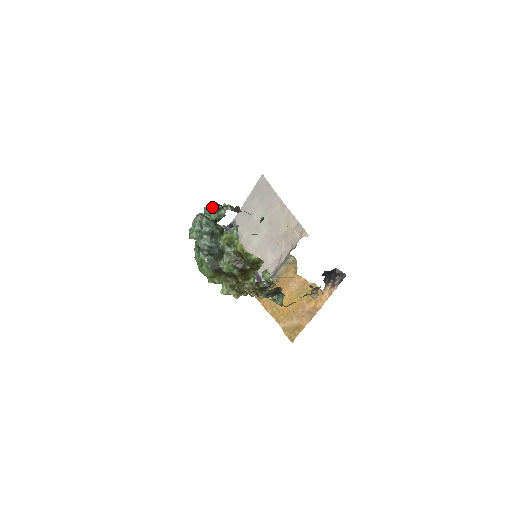
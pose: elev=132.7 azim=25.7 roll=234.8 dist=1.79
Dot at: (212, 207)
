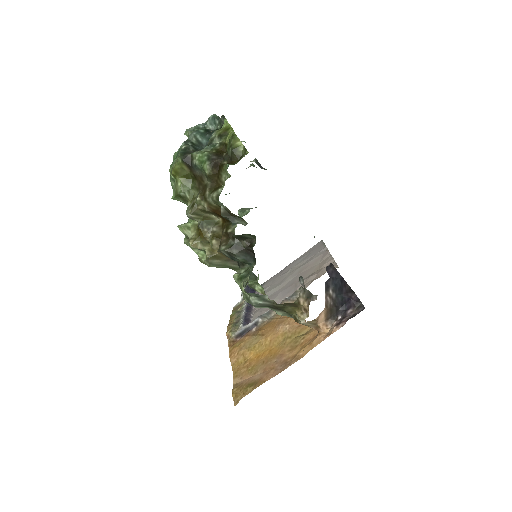
Dot at: occluded
